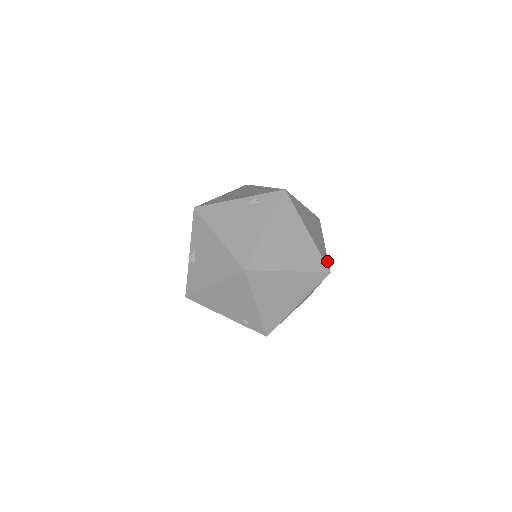
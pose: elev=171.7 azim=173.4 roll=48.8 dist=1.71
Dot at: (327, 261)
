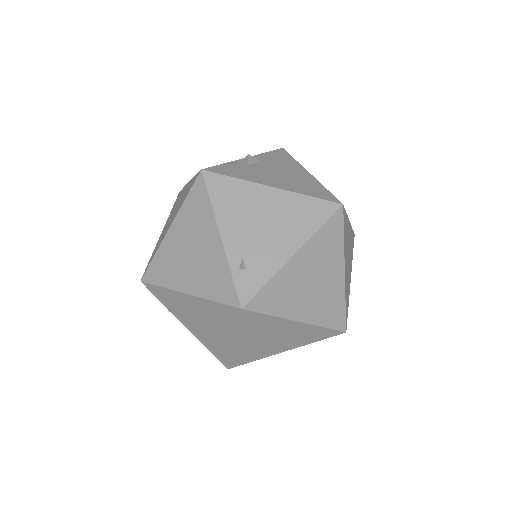
Dot at: occluded
